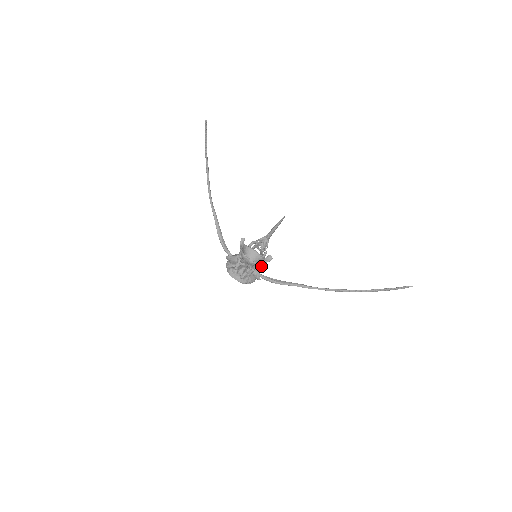
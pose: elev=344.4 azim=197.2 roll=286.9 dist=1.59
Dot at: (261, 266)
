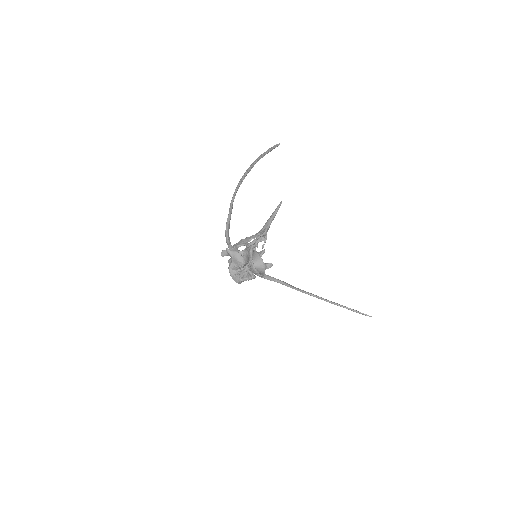
Dot at: occluded
